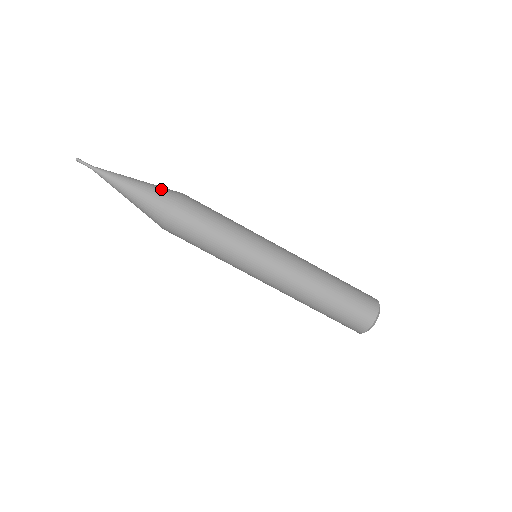
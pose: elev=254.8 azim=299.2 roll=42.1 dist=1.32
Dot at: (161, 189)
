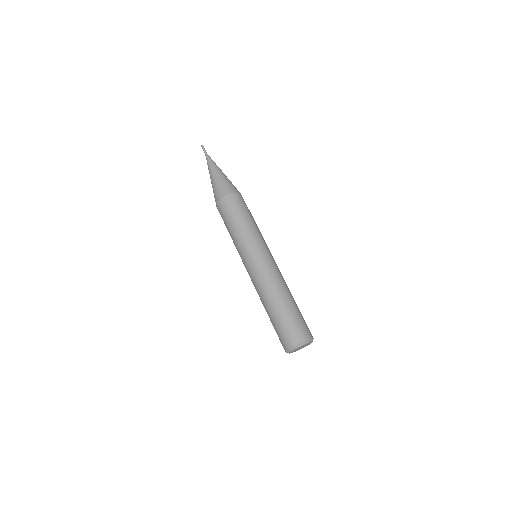
Dot at: occluded
